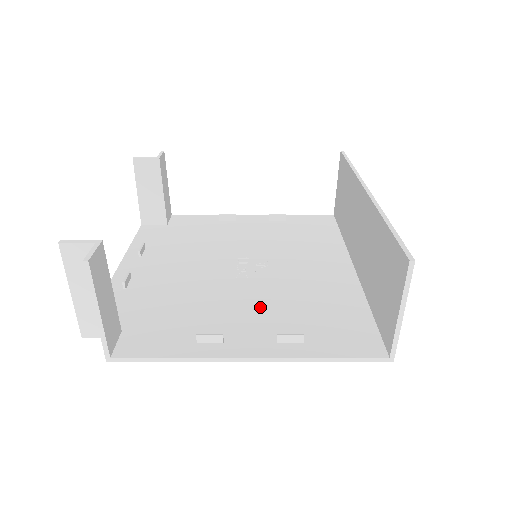
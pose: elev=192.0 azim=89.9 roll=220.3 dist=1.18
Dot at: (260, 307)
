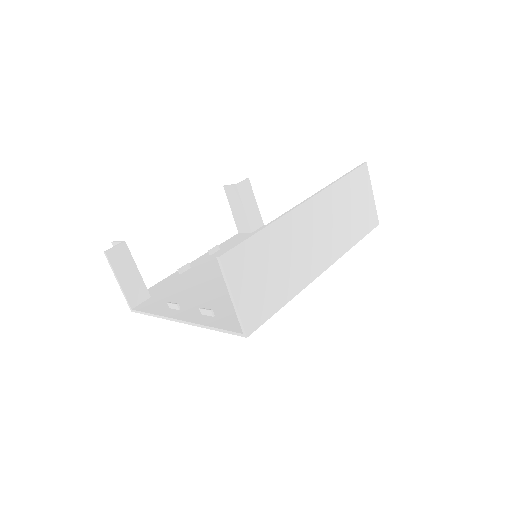
Dot at: (224, 292)
